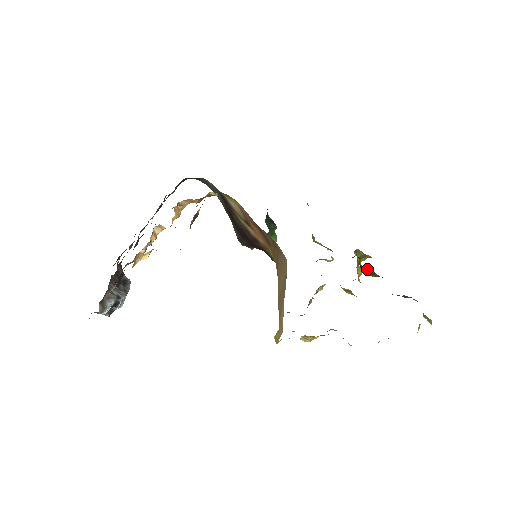
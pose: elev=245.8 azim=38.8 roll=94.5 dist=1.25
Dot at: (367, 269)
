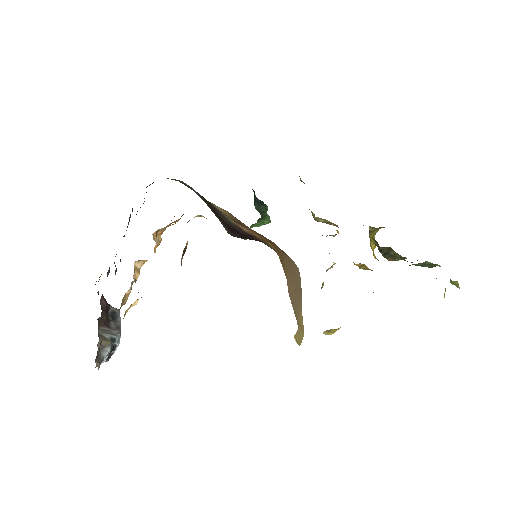
Dot at: (386, 251)
